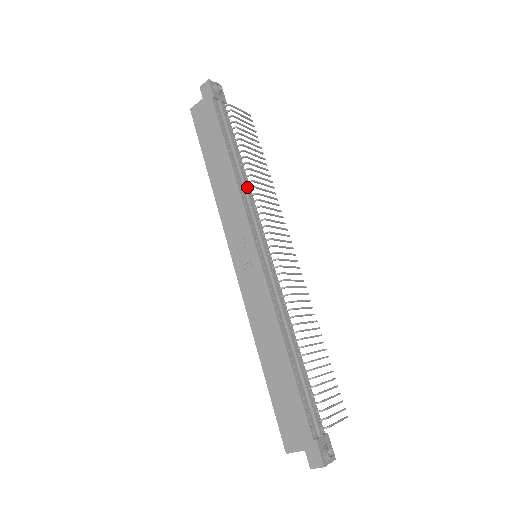
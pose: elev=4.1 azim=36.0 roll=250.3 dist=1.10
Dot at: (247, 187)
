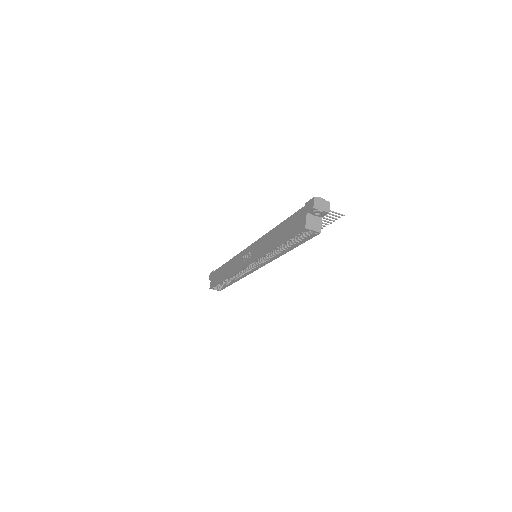
Dot at: occluded
